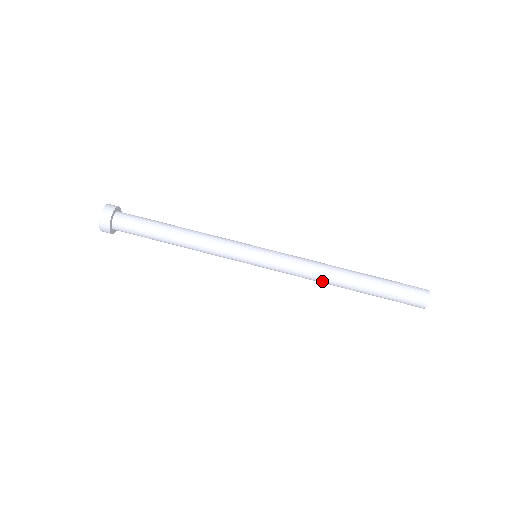
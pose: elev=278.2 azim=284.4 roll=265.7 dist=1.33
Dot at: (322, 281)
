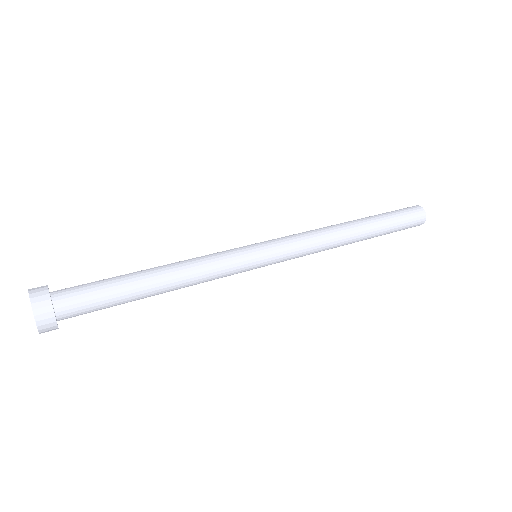
Dot at: (335, 244)
